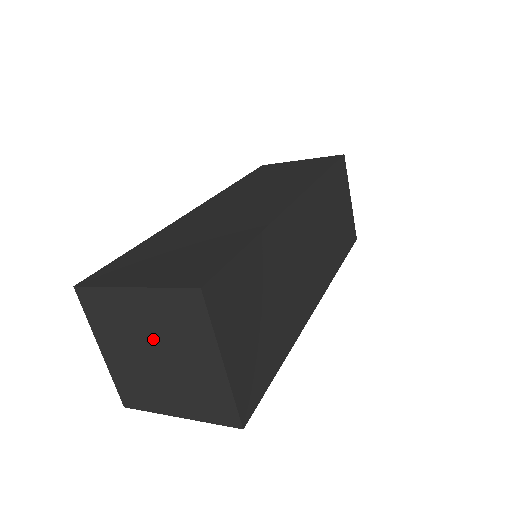
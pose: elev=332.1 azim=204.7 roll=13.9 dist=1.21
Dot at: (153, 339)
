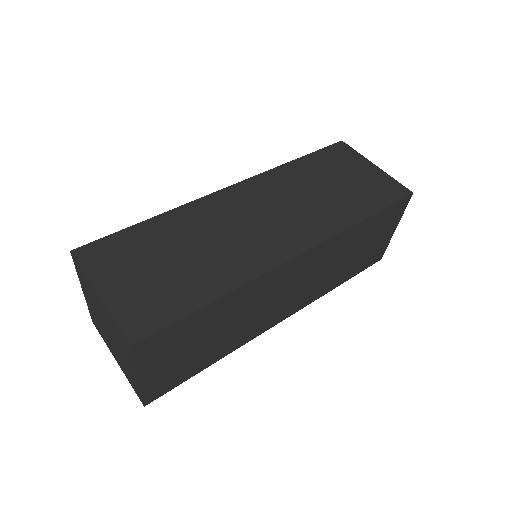
Dot at: (107, 324)
